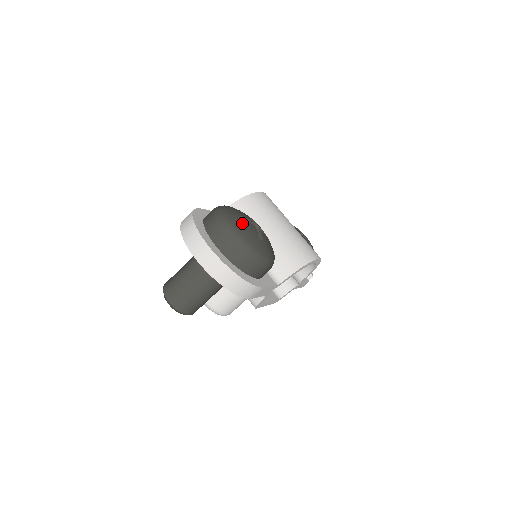
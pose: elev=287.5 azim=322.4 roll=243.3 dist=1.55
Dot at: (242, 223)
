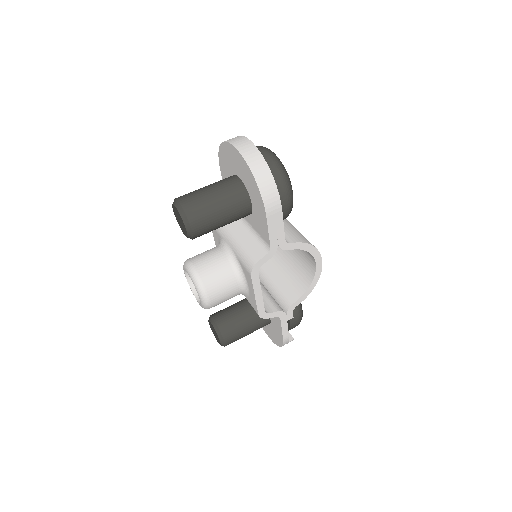
Dot at: occluded
